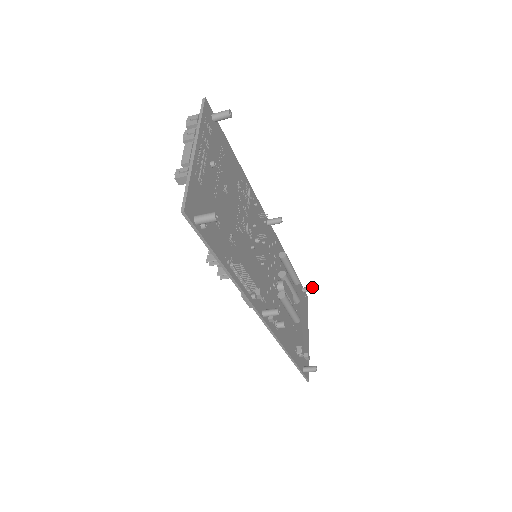
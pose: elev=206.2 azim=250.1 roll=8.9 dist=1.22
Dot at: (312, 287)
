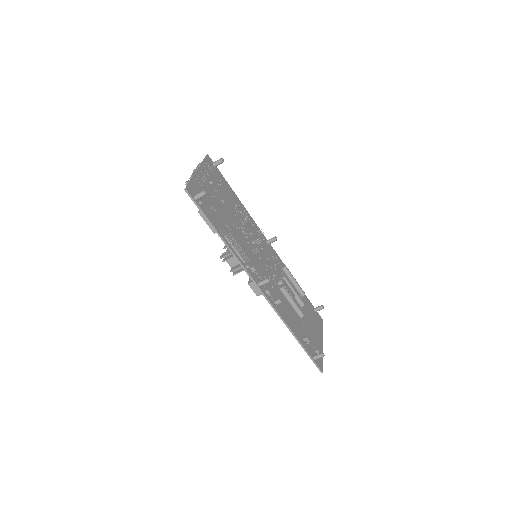
Dot at: (321, 305)
